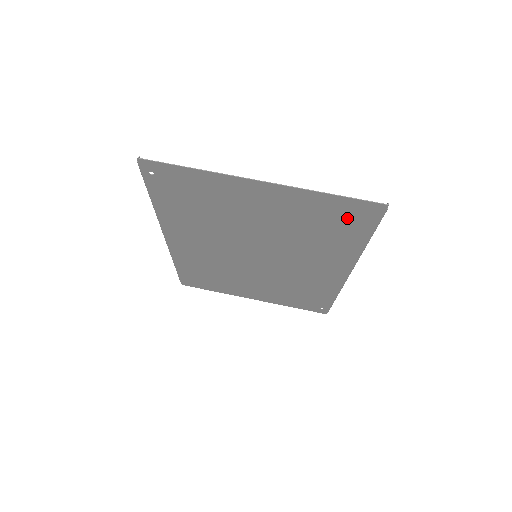
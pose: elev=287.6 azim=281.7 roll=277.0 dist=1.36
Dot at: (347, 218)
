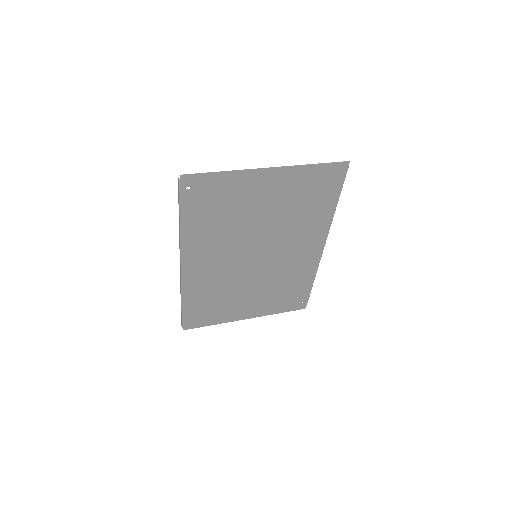
Dot at: (324, 184)
